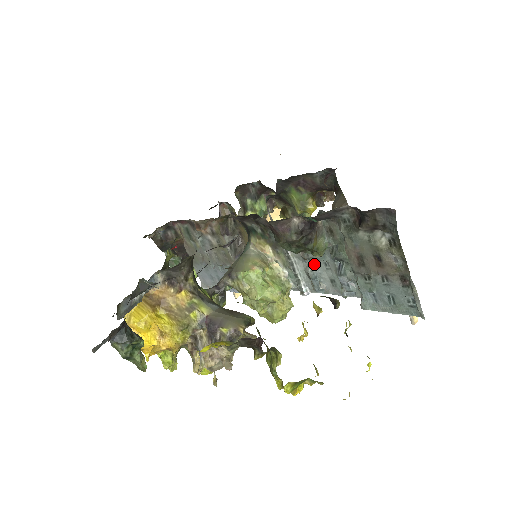
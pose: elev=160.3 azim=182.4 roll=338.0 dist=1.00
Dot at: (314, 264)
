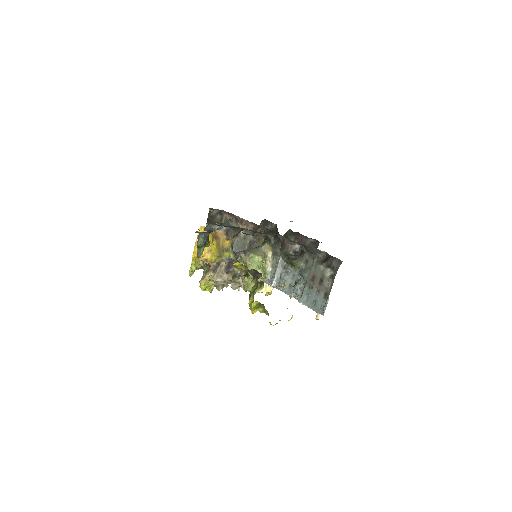
Dot at: (287, 273)
